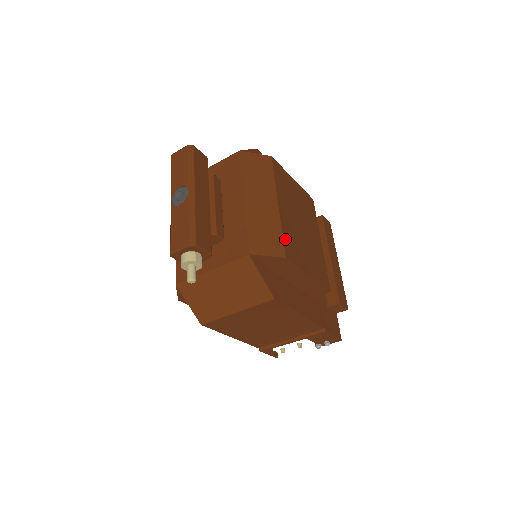
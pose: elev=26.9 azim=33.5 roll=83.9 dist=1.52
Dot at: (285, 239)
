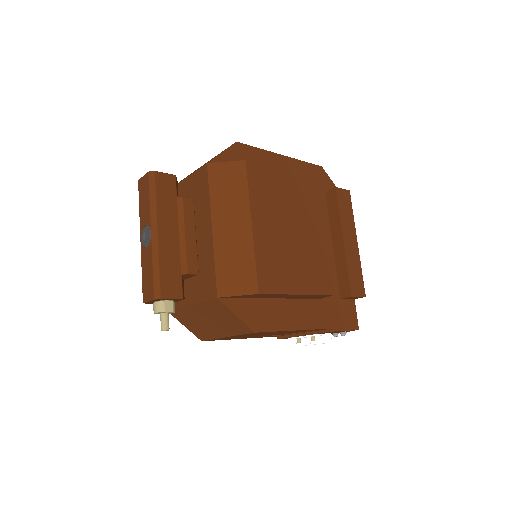
Dot at: (260, 269)
